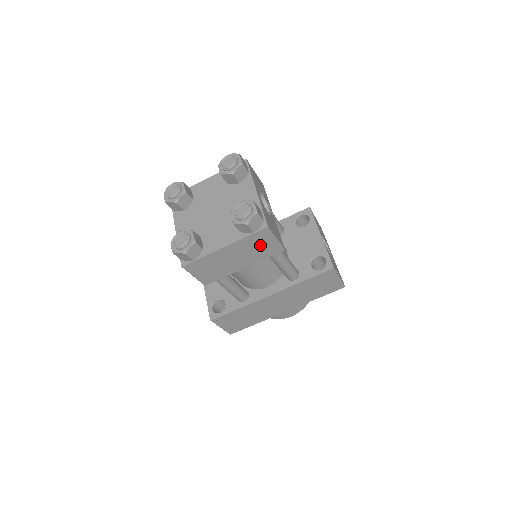
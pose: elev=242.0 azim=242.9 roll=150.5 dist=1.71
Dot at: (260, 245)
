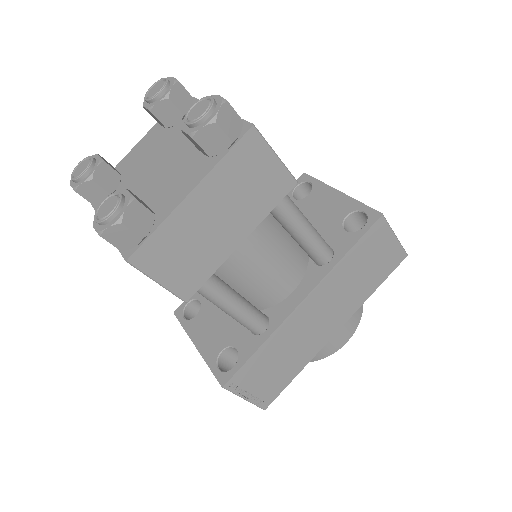
Dot at: (253, 177)
